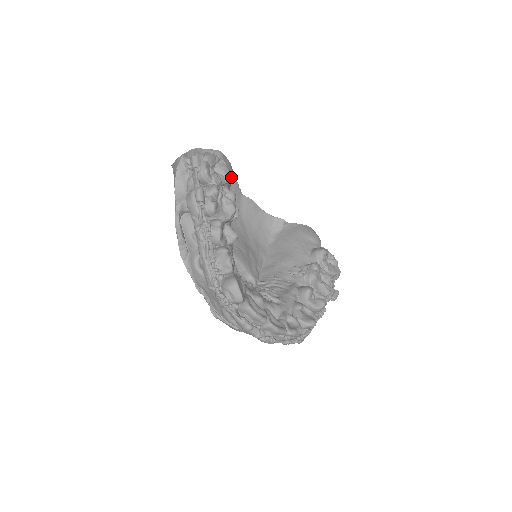
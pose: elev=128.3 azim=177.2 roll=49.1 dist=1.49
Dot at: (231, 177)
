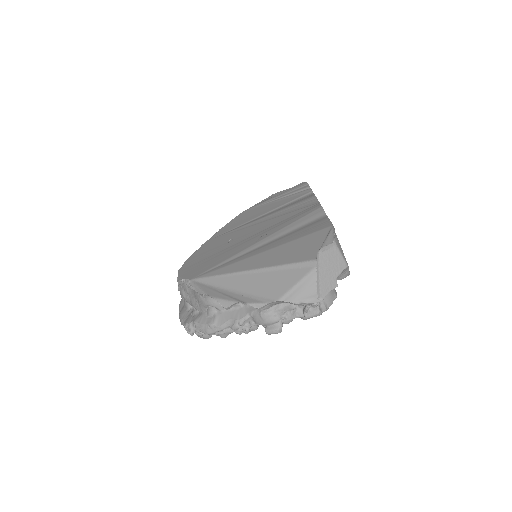
Dot at: occluded
